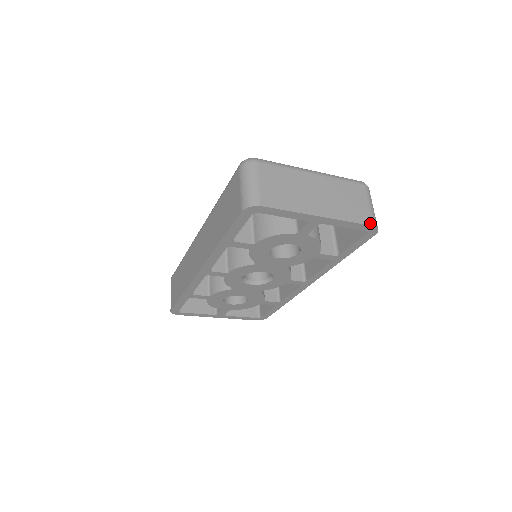
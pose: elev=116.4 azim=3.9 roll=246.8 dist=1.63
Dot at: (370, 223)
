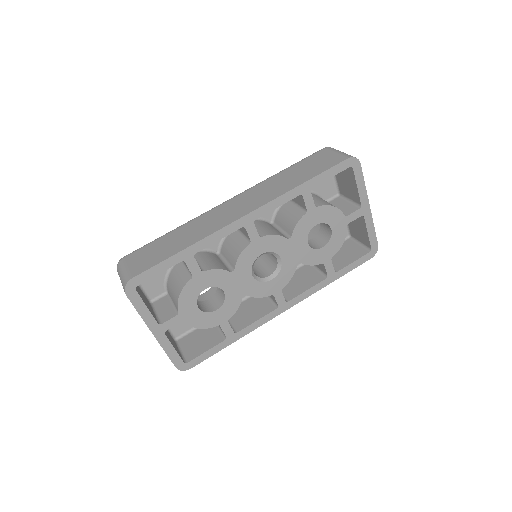
Dot at: (377, 242)
